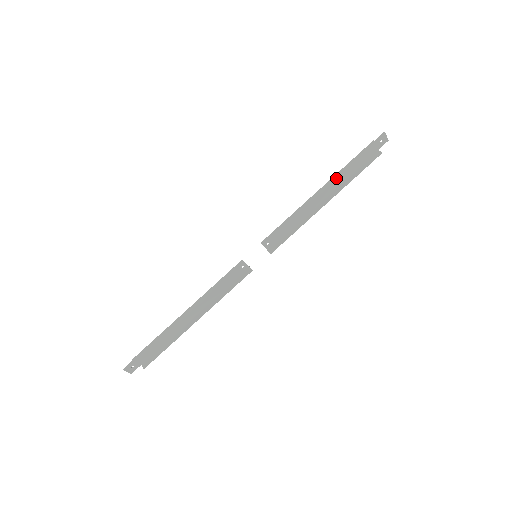
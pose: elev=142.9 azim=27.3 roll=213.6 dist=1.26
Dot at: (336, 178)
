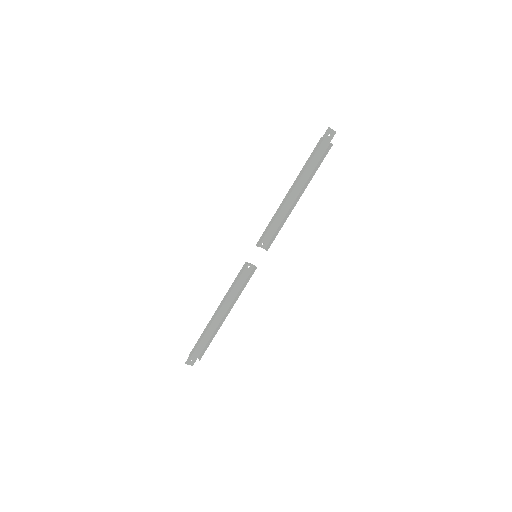
Dot at: (299, 177)
